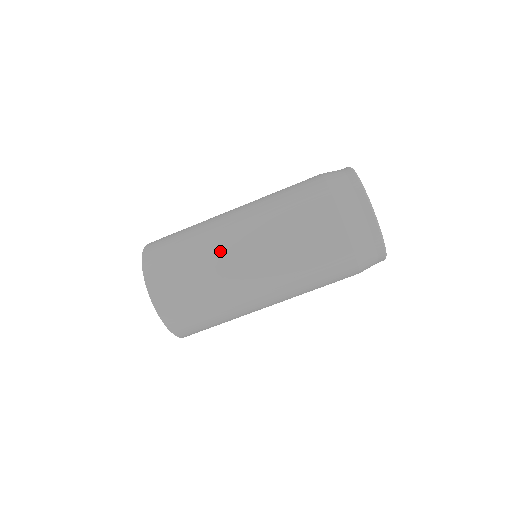
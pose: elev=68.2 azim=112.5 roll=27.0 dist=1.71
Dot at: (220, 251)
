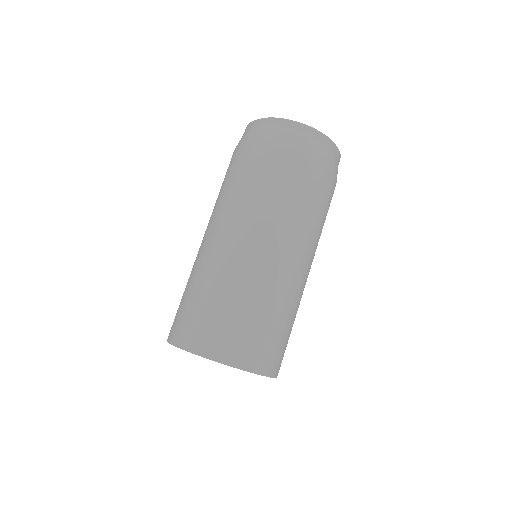
Dot at: (210, 260)
